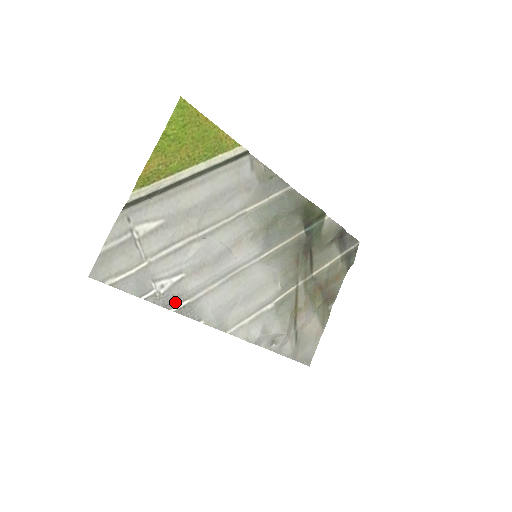
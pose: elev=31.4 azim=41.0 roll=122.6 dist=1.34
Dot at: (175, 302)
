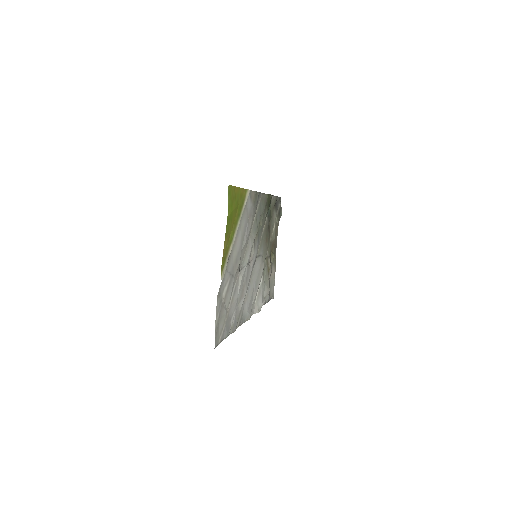
Dot at: (237, 322)
